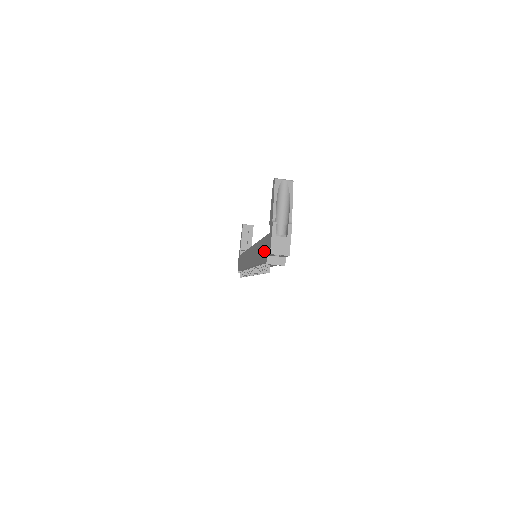
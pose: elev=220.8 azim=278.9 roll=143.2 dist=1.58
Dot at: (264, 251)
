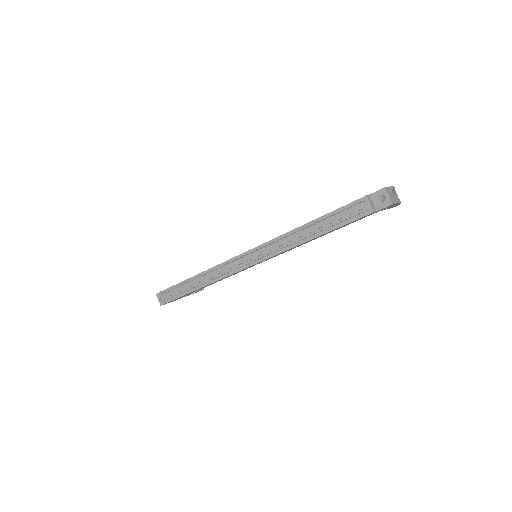
Dot at: occluded
